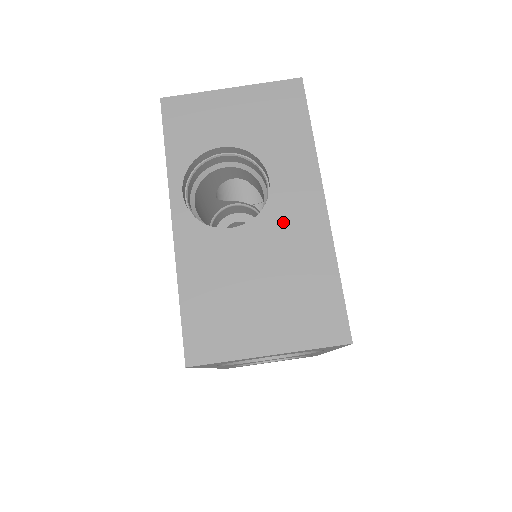
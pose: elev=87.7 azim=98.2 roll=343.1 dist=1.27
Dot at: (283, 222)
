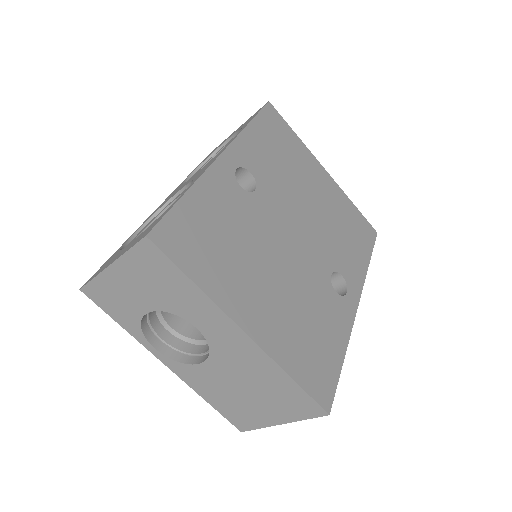
Dot at: (229, 354)
